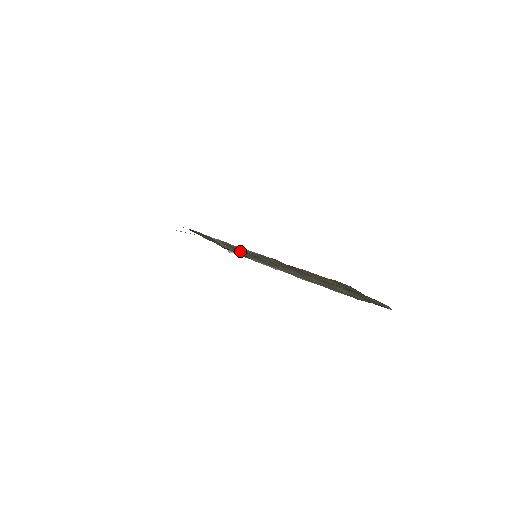
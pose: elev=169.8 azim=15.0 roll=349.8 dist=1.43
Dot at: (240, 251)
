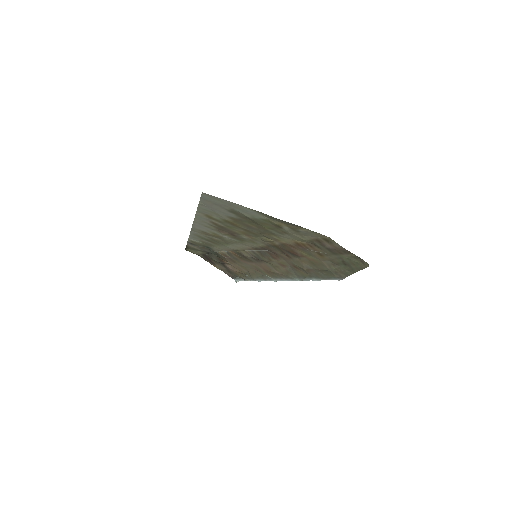
Dot at: (244, 263)
